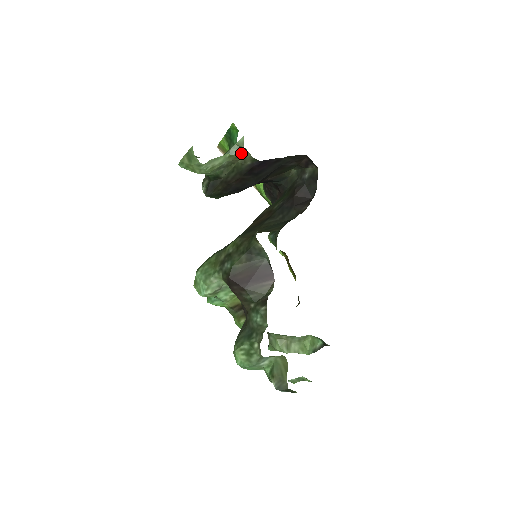
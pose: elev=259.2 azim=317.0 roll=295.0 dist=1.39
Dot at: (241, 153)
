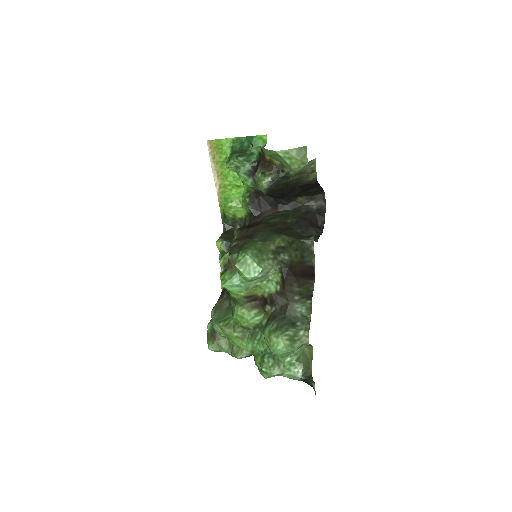
Dot at: occluded
